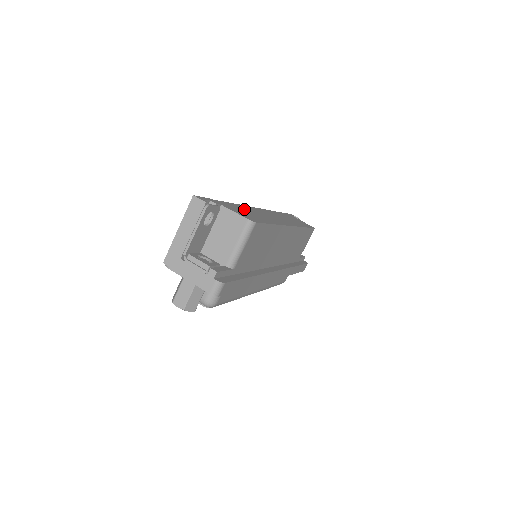
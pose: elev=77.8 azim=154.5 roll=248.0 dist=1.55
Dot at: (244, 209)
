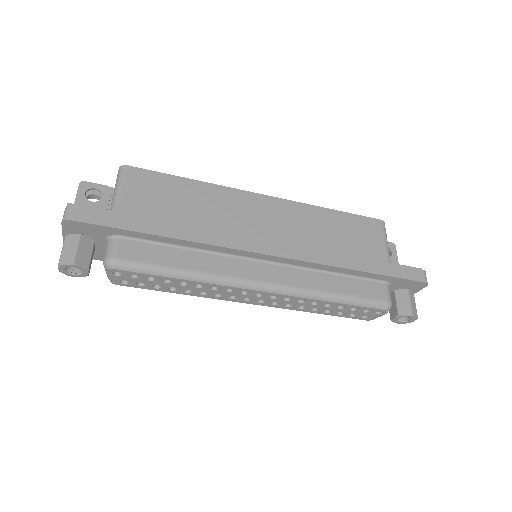
Dot at: occluded
